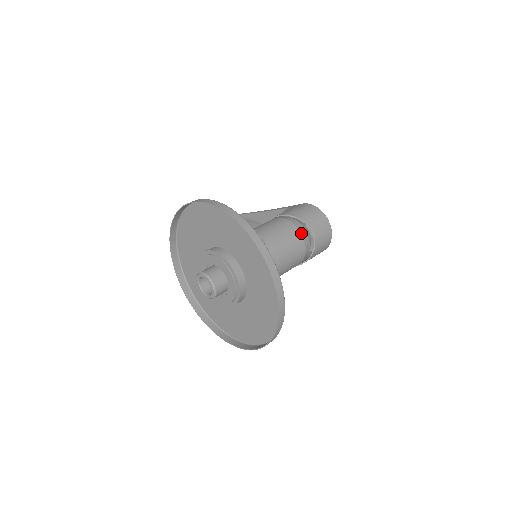
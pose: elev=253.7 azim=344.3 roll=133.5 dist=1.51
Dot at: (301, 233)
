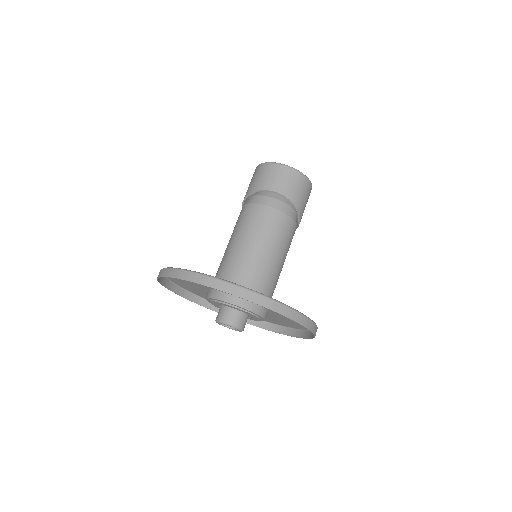
Dot at: (260, 203)
